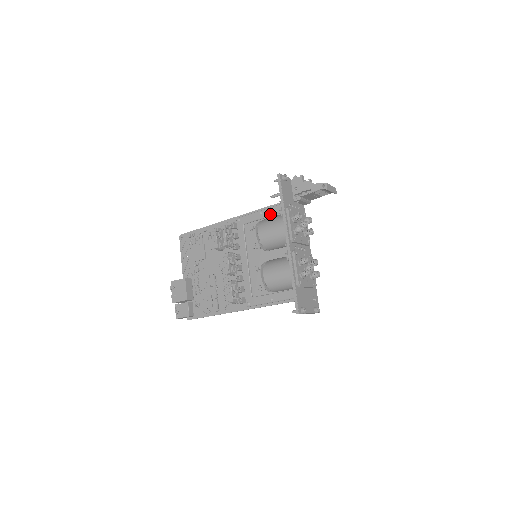
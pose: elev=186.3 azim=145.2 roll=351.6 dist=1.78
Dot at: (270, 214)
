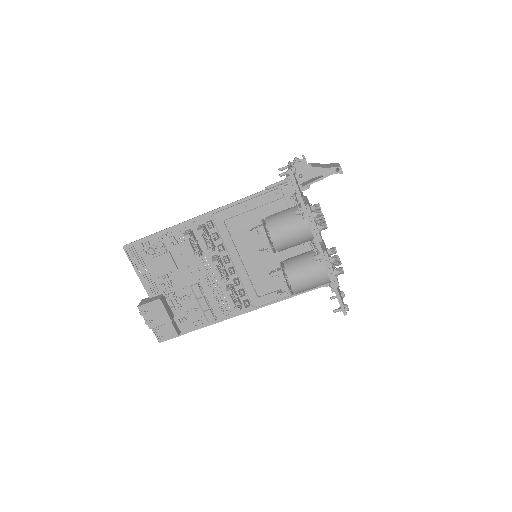
Dot at: (260, 204)
